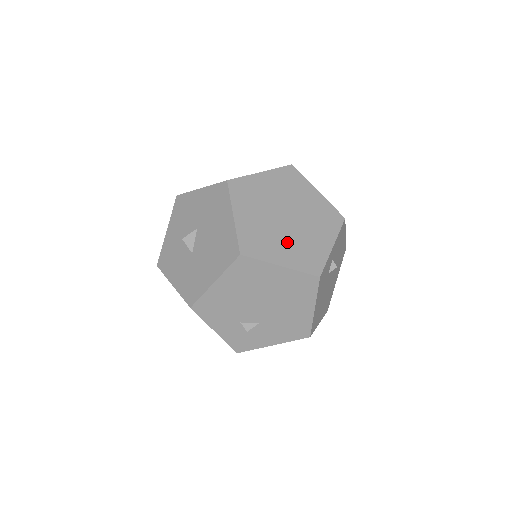
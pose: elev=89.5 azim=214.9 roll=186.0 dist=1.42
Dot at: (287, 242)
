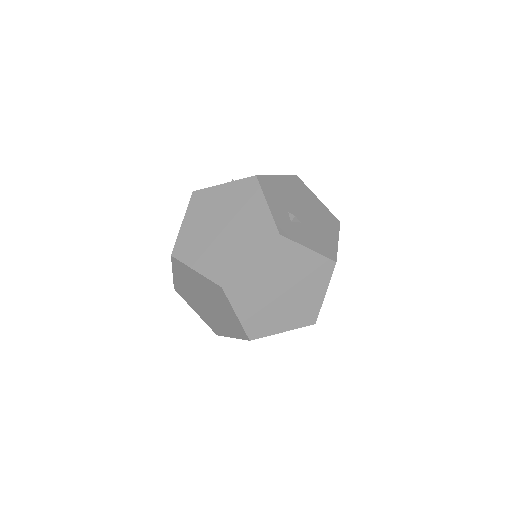
Dot at: occluded
